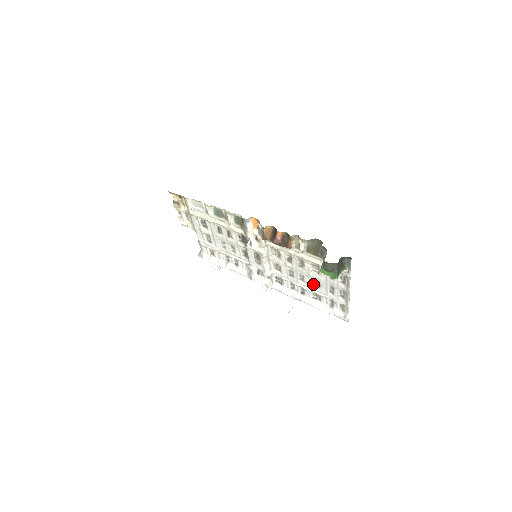
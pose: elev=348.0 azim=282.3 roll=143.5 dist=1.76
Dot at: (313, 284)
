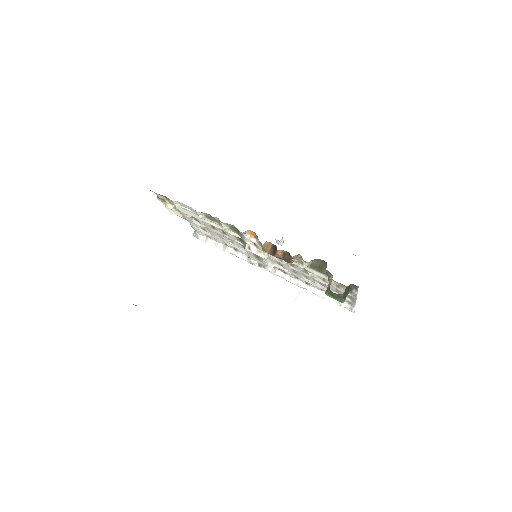
Dot at: (318, 283)
